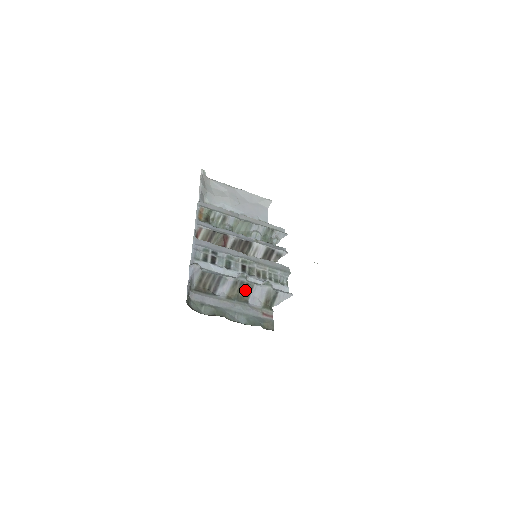
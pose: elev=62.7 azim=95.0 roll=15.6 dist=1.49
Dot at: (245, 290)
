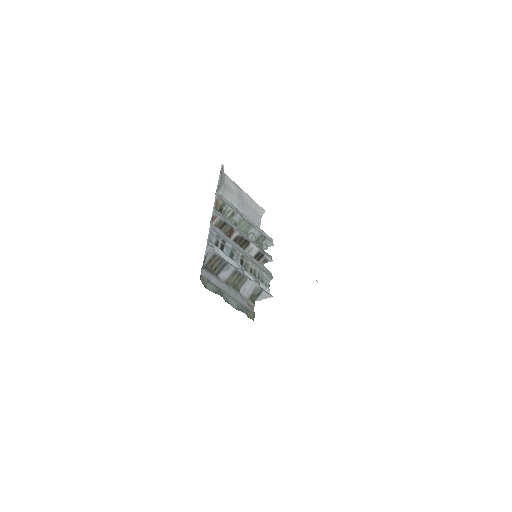
Dot at: (240, 281)
